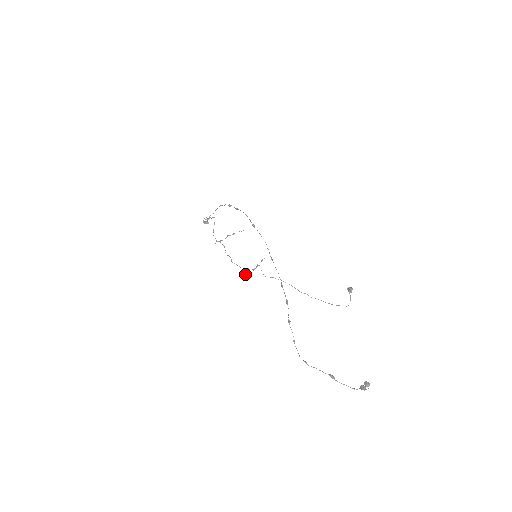
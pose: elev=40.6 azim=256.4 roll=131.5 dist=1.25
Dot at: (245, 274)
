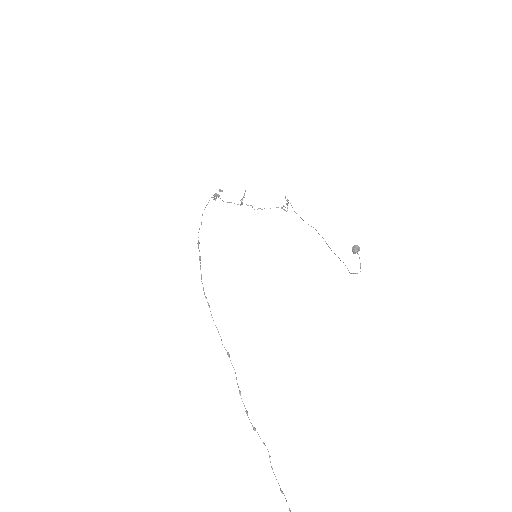
Dot at: occluded
